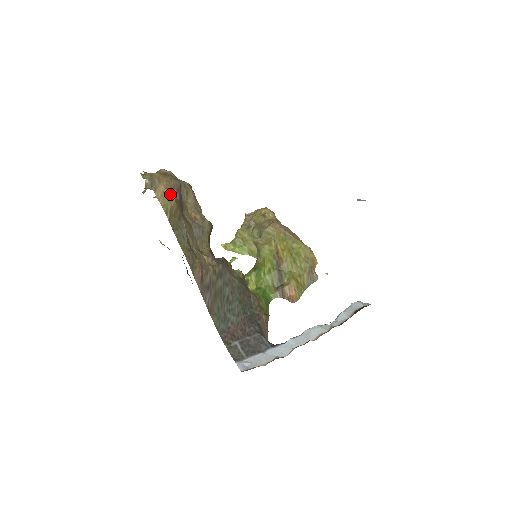
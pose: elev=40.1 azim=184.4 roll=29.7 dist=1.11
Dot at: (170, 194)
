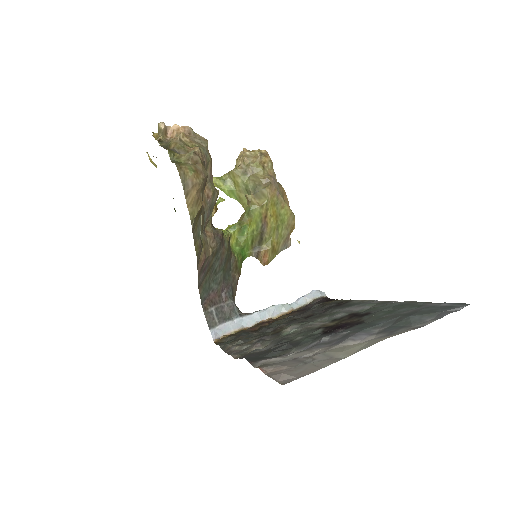
Dot at: (199, 198)
